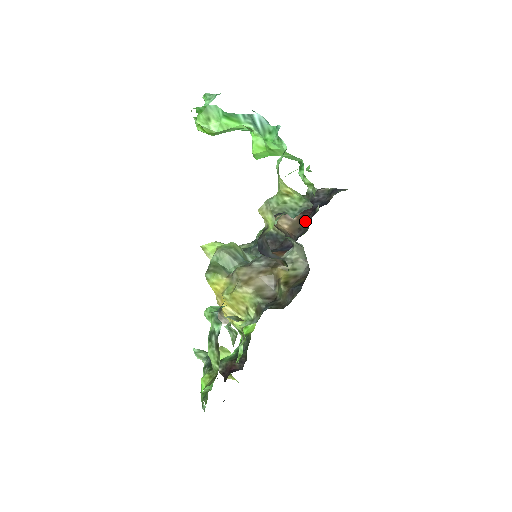
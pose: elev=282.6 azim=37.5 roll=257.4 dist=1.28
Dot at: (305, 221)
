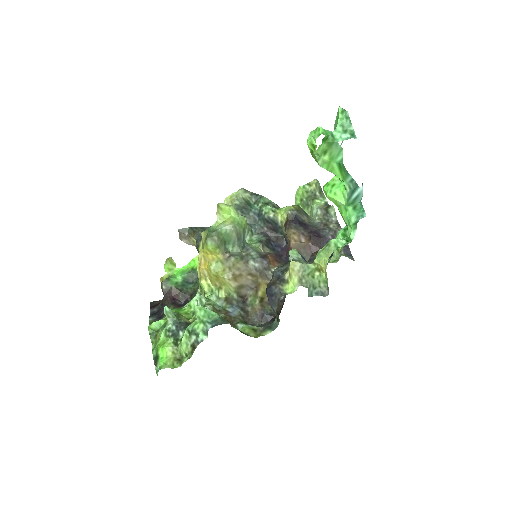
Dot at: (309, 253)
